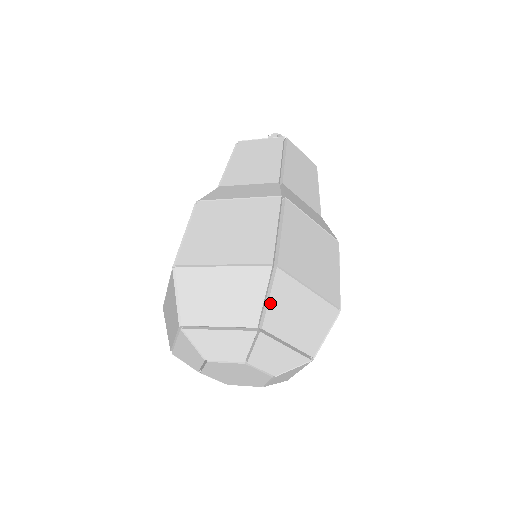
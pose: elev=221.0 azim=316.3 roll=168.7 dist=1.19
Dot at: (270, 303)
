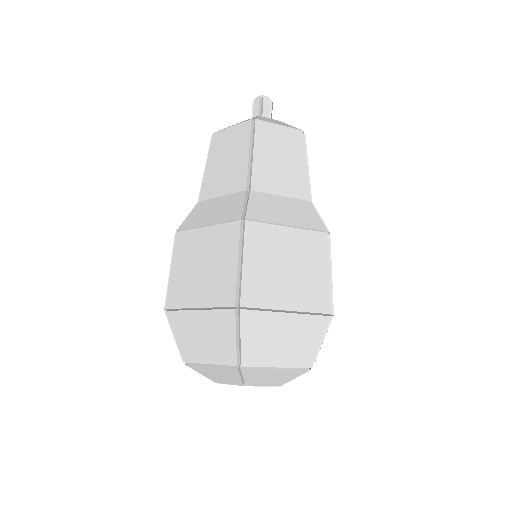
Dot at: (243, 342)
